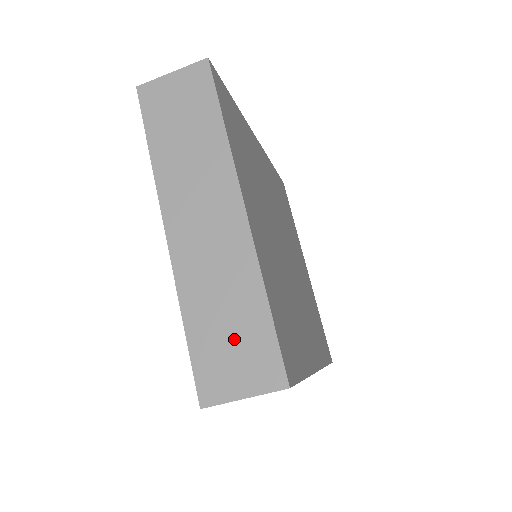
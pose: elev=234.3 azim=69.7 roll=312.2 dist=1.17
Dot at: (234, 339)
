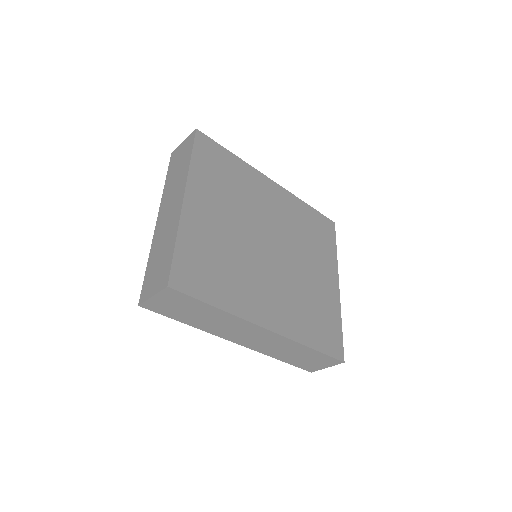
Dot at: (159, 266)
